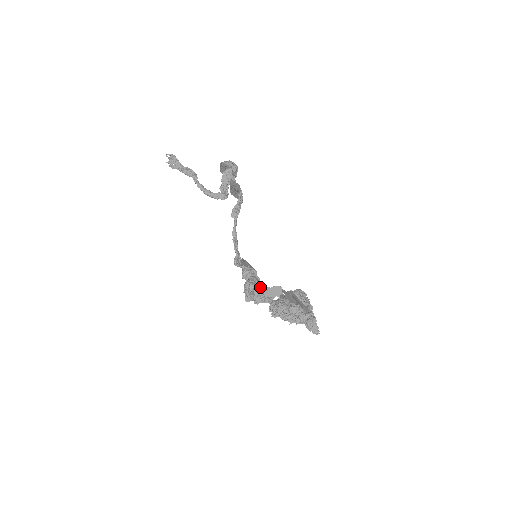
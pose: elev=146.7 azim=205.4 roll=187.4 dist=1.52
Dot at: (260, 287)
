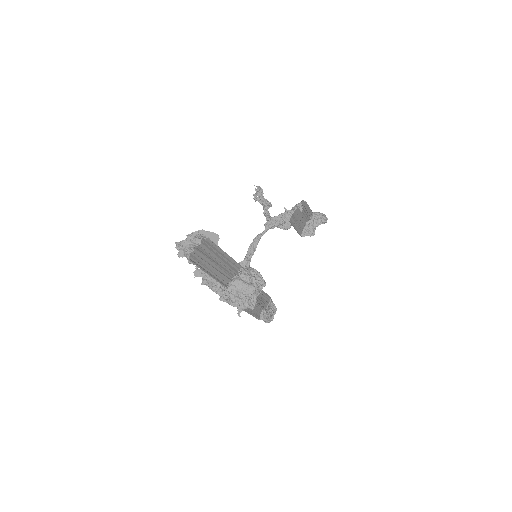
Dot at: occluded
